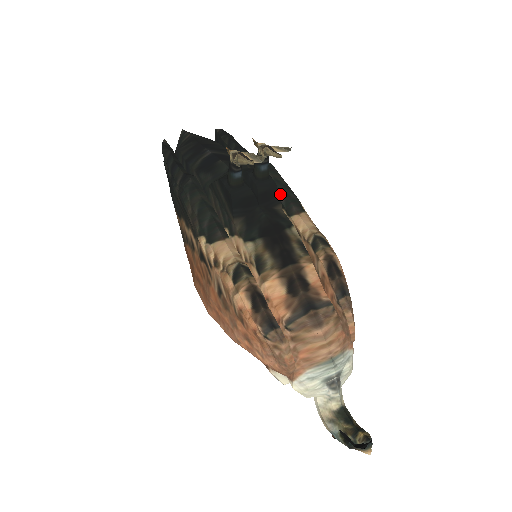
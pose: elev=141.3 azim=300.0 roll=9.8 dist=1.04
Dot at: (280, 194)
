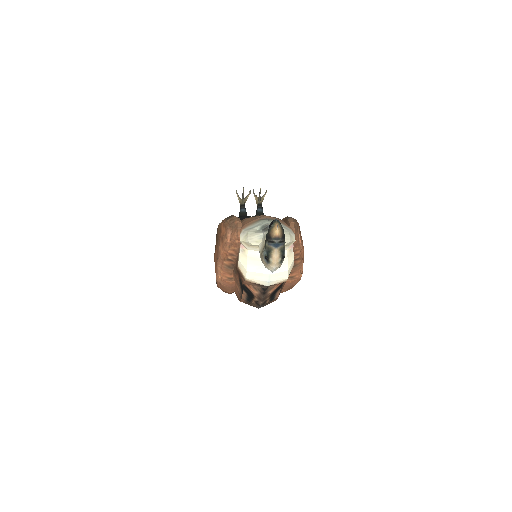
Dot at: occluded
